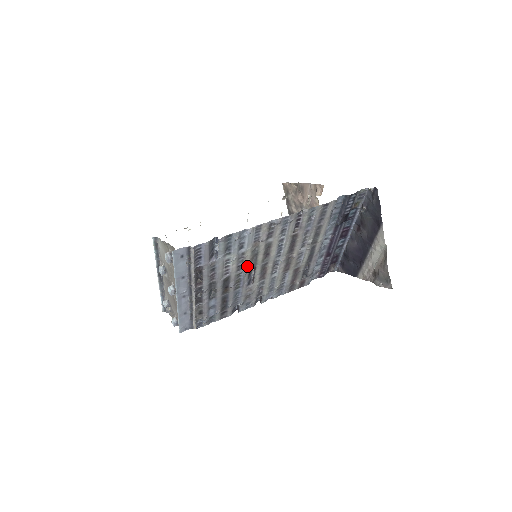
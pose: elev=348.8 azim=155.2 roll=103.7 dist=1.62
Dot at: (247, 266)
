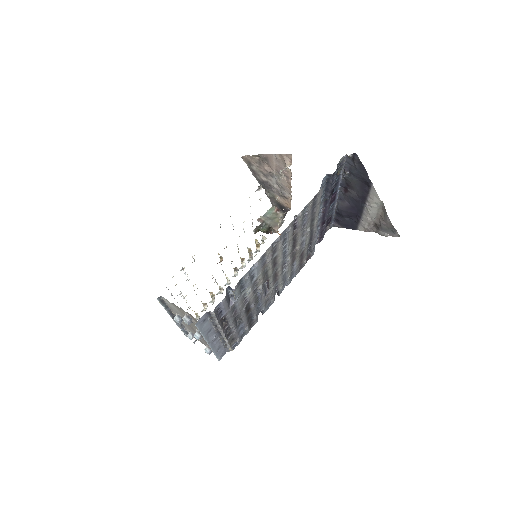
Dot at: (261, 285)
